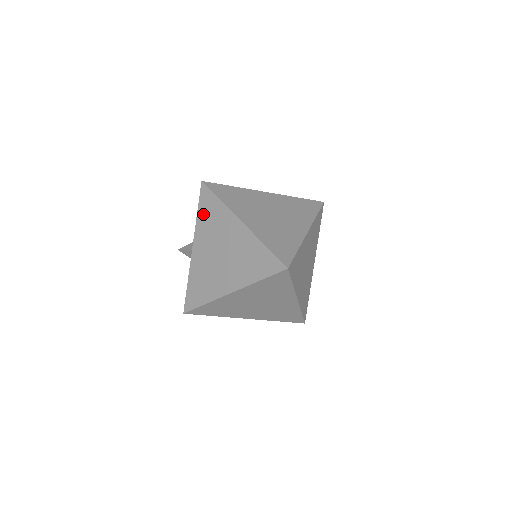
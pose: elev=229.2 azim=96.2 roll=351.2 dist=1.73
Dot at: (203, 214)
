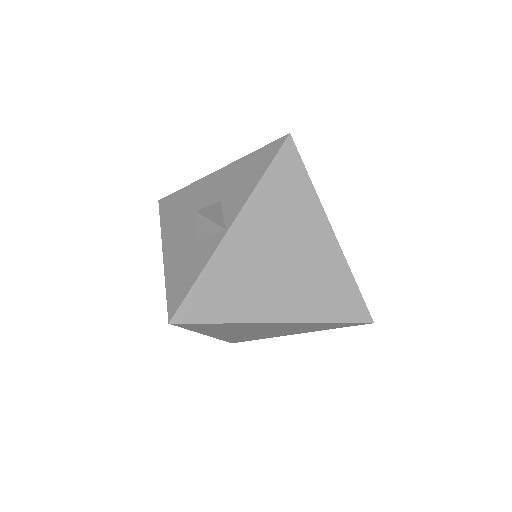
Dot at: (274, 185)
